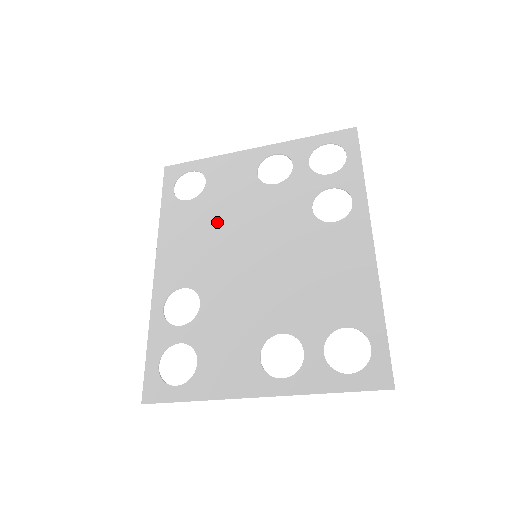
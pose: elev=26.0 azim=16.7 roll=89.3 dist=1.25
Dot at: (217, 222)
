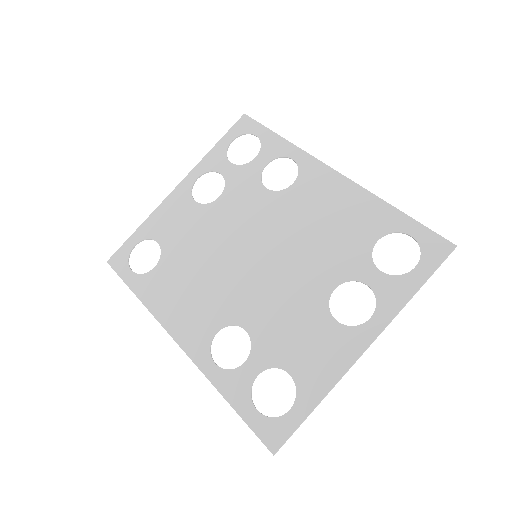
Dot at: (197, 261)
